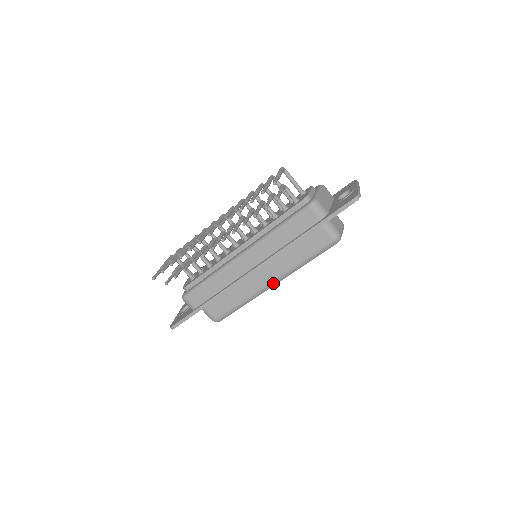
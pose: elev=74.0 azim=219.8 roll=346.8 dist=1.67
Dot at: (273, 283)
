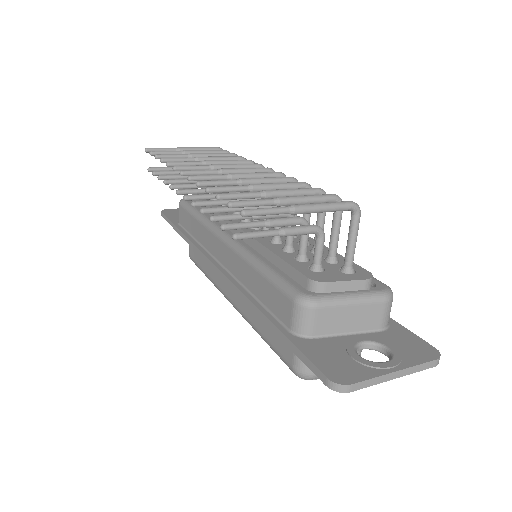
Dot at: (232, 303)
